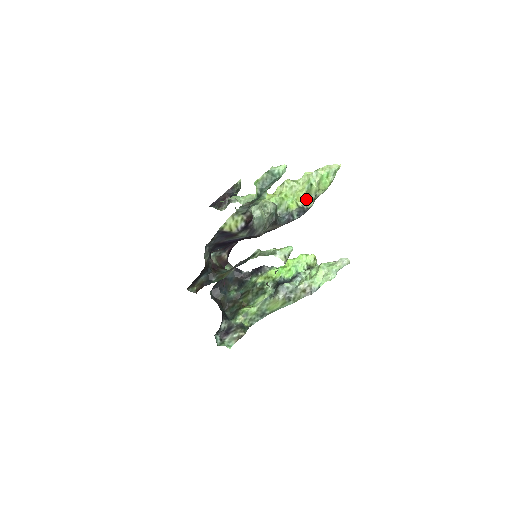
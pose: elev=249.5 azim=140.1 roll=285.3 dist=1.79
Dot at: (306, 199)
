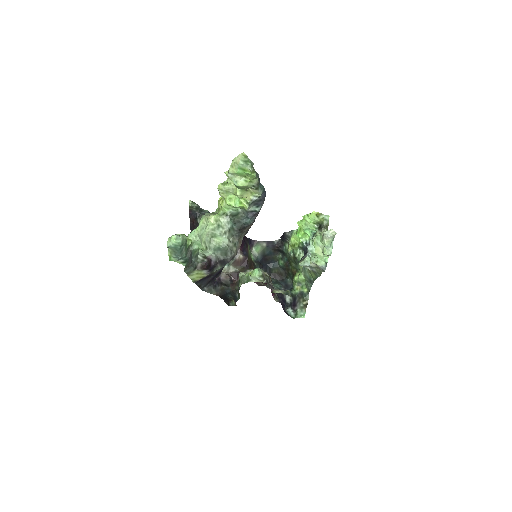
Dot at: (250, 192)
